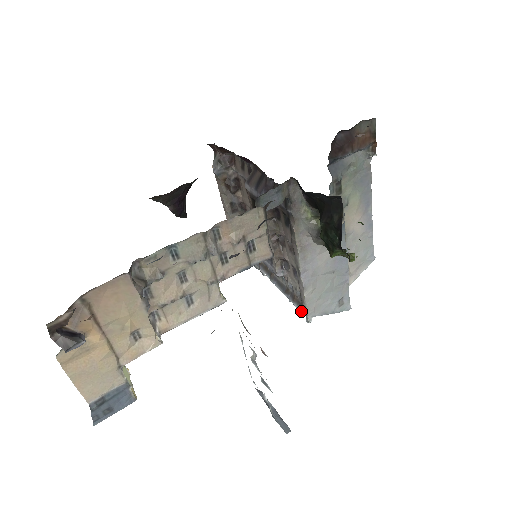
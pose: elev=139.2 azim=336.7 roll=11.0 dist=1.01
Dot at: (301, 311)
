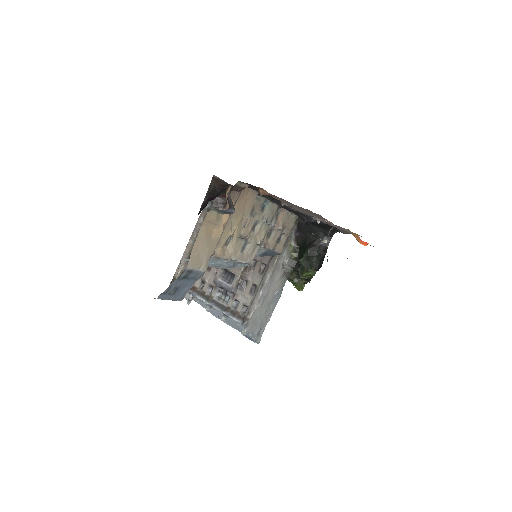
Dot at: (243, 322)
